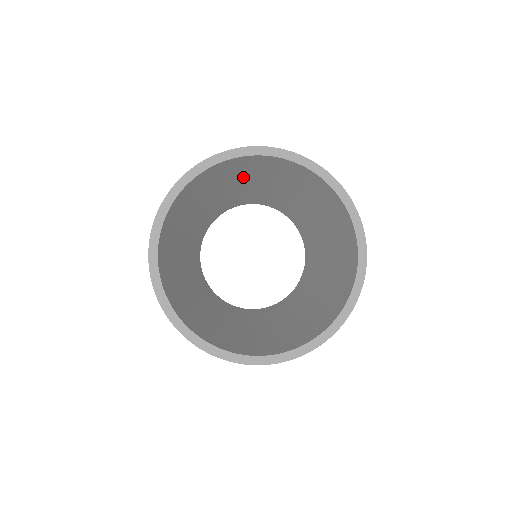
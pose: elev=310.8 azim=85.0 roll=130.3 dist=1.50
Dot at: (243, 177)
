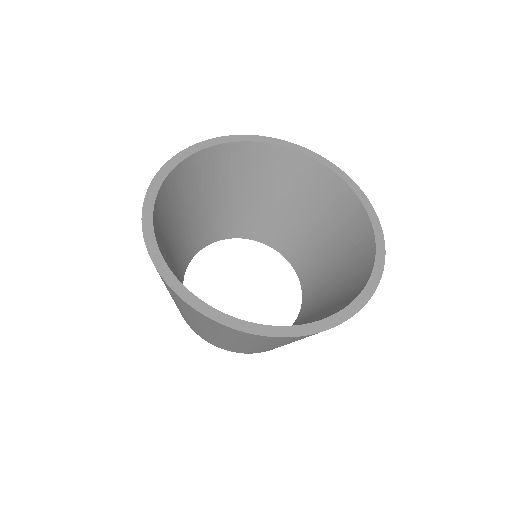
Dot at: (236, 182)
